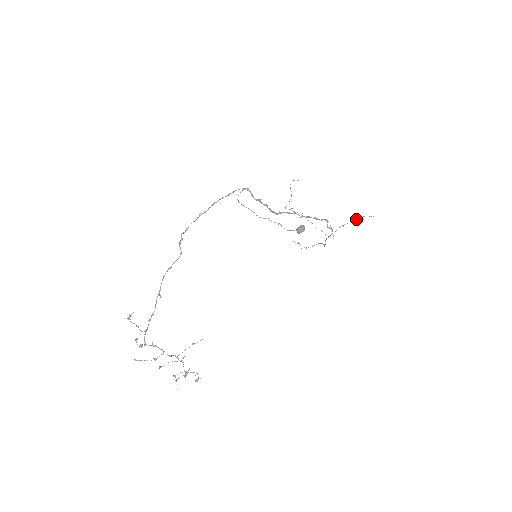
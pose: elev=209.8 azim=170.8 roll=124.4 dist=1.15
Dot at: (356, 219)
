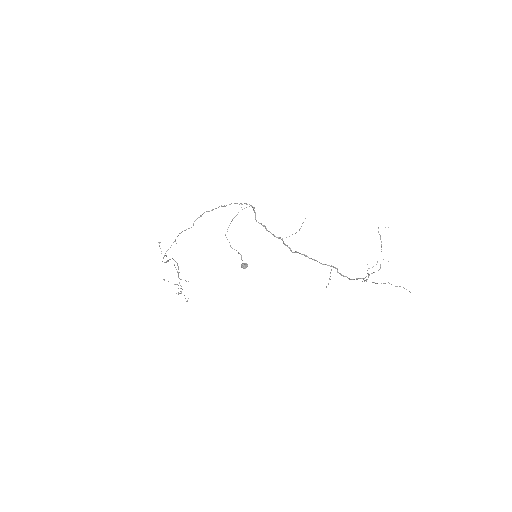
Dot at: (381, 283)
